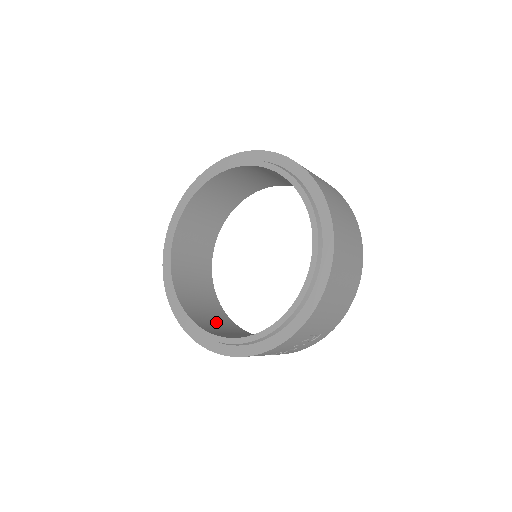
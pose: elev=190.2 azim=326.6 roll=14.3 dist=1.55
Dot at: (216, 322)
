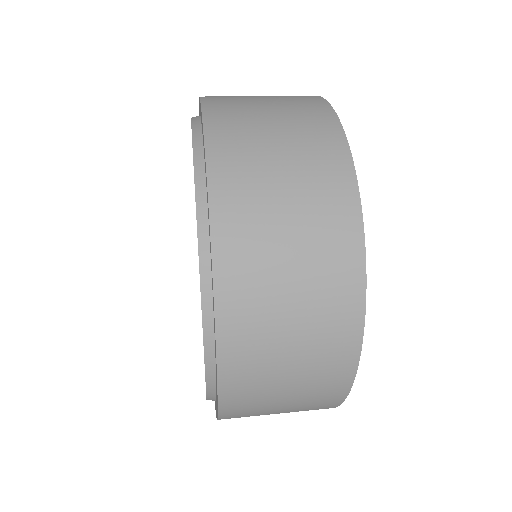
Dot at: occluded
